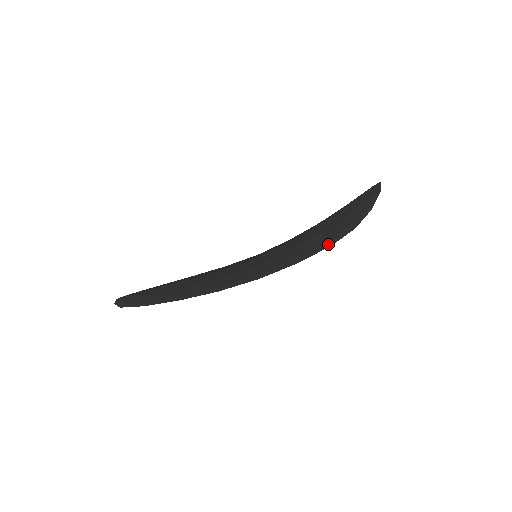
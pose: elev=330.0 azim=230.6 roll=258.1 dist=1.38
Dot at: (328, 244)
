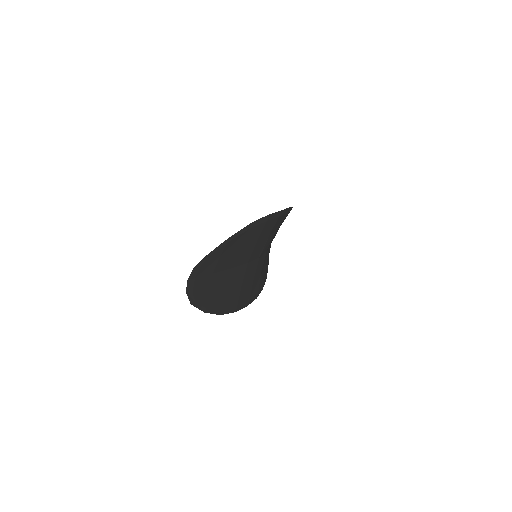
Dot at: occluded
